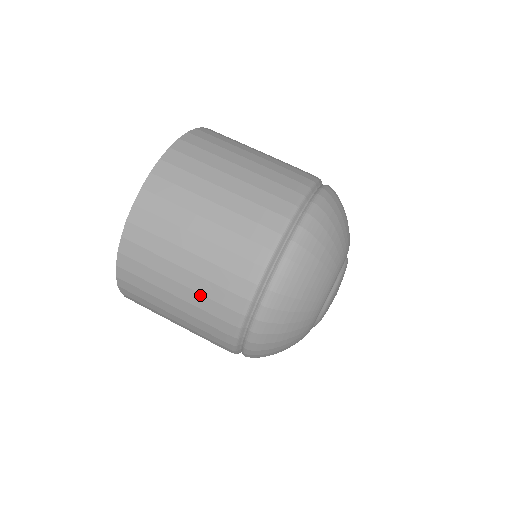
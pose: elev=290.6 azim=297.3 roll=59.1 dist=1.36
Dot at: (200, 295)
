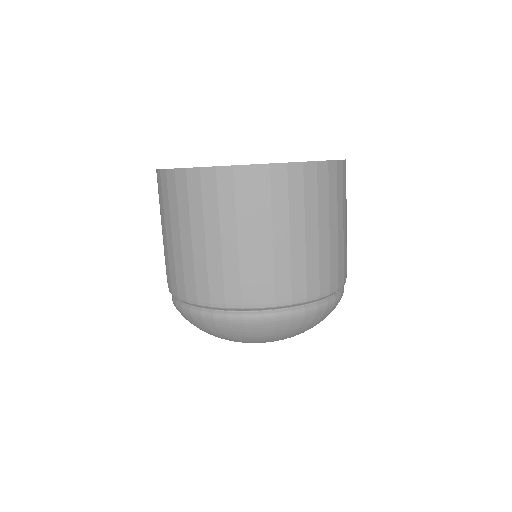
Dot at: (273, 261)
